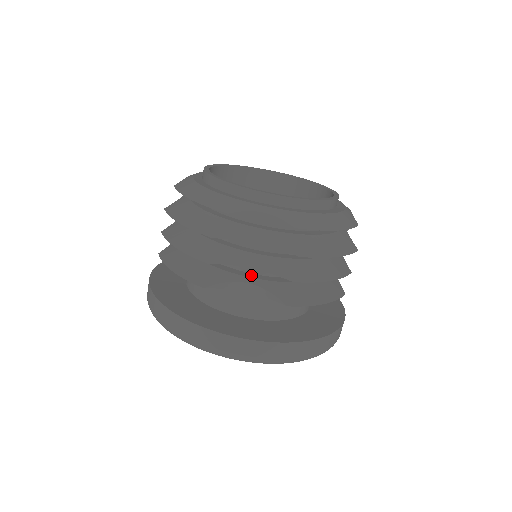
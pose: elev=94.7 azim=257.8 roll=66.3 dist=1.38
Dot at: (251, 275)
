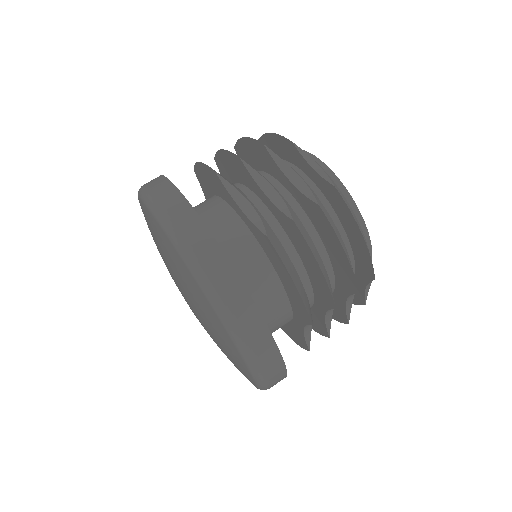
Dot at: occluded
